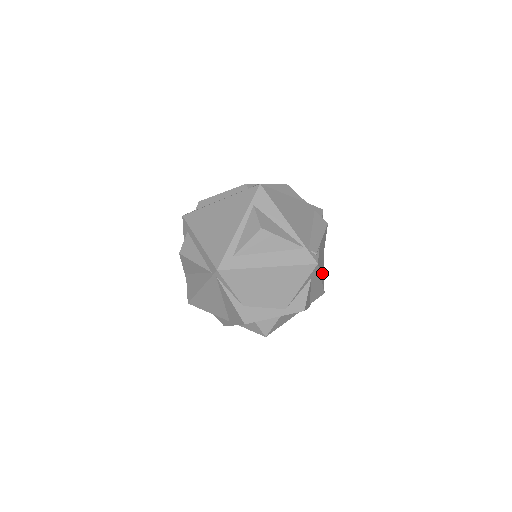
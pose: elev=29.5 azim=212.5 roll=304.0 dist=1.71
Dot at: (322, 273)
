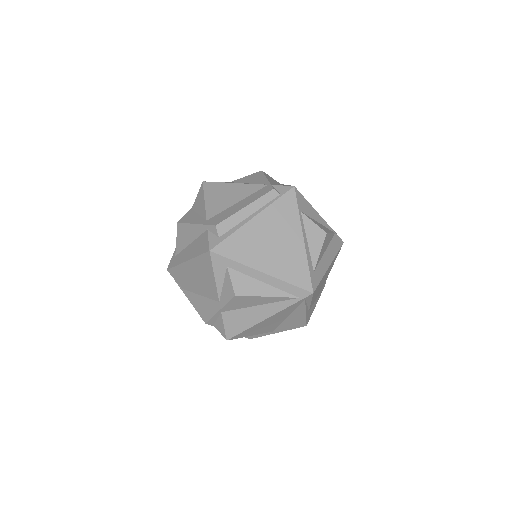
Dot at: occluded
